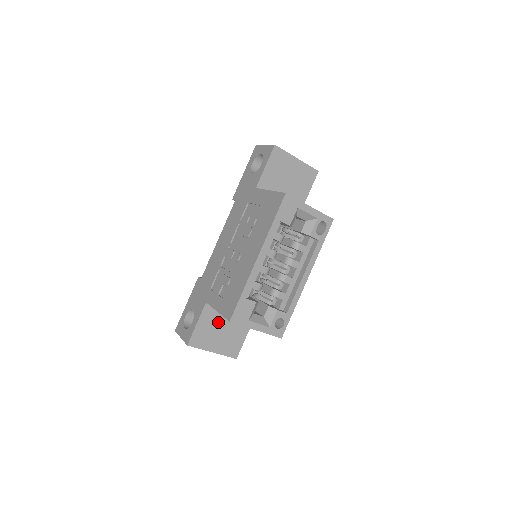
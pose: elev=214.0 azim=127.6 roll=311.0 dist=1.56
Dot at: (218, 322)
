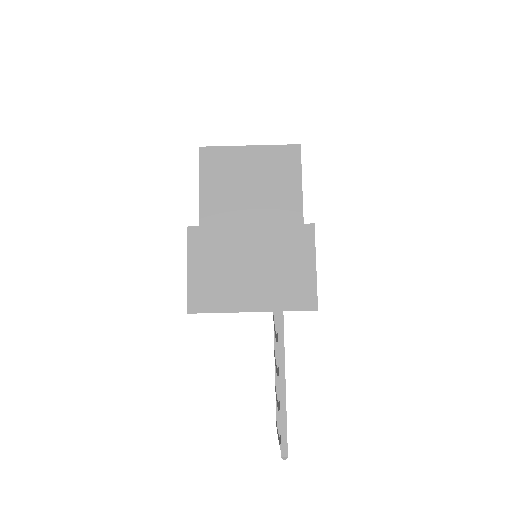
Dot at: occluded
